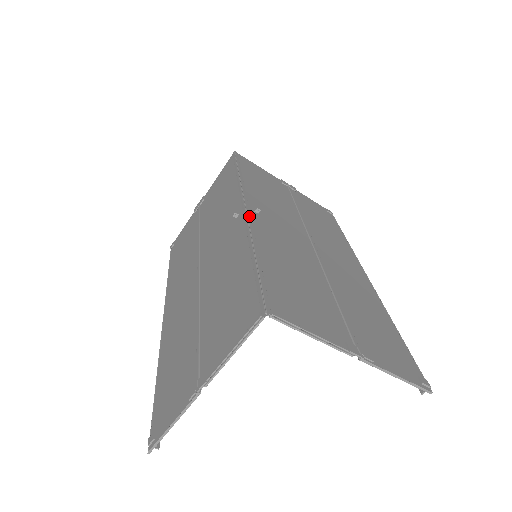
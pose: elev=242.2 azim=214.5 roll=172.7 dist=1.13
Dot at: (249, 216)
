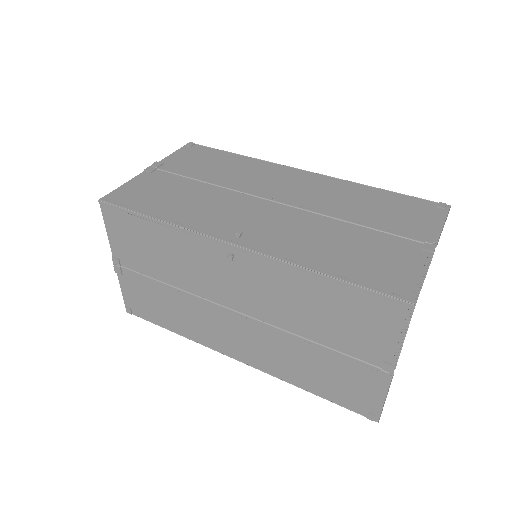
Dot at: (253, 249)
